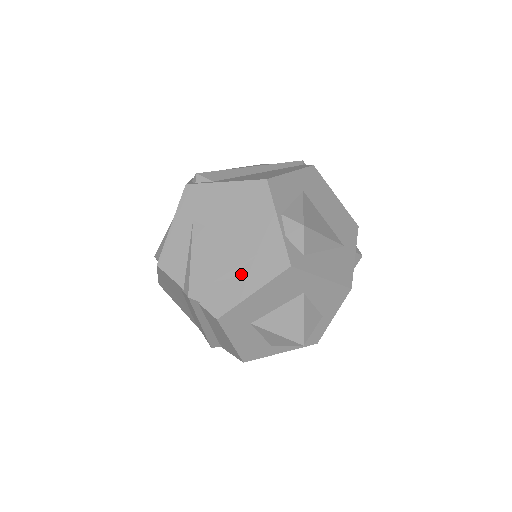
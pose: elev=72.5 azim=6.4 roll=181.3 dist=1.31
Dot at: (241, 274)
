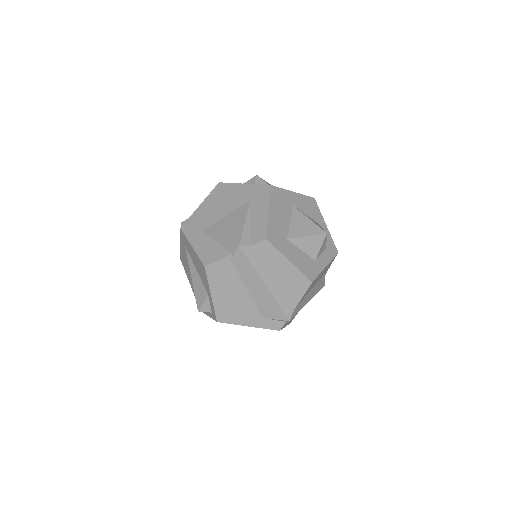
Dot at: (253, 214)
